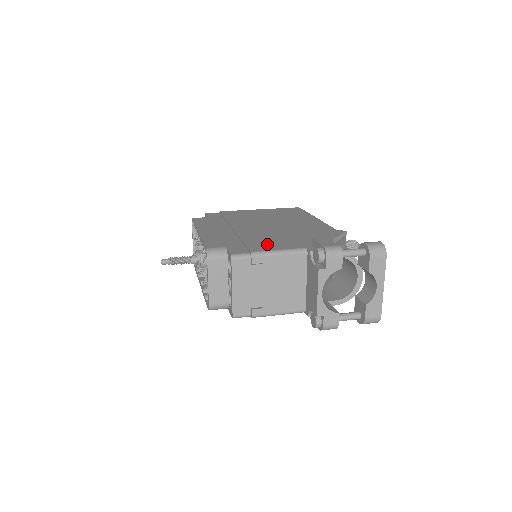
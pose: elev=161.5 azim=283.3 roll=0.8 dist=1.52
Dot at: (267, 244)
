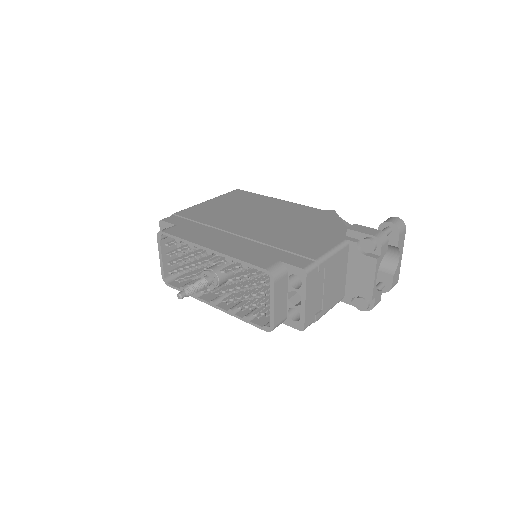
Dot at: (309, 245)
